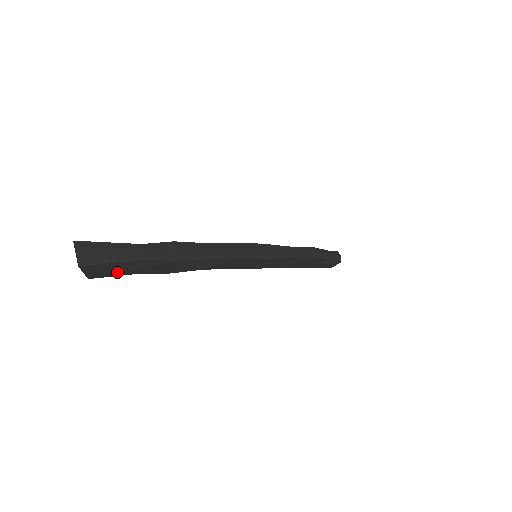
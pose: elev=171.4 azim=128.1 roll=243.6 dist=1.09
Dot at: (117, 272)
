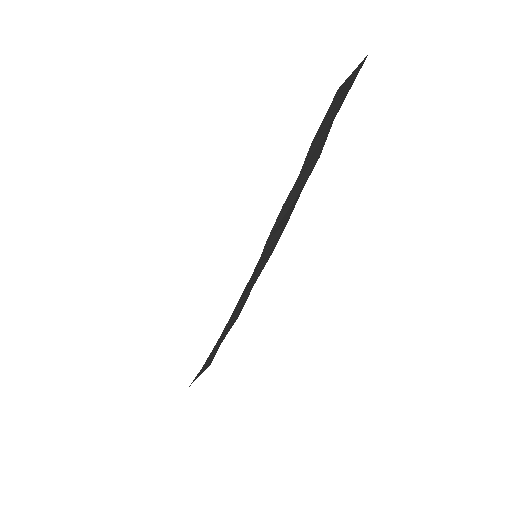
Dot at: (333, 110)
